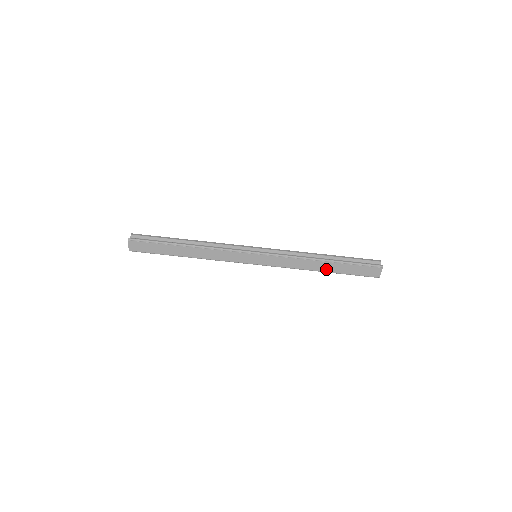
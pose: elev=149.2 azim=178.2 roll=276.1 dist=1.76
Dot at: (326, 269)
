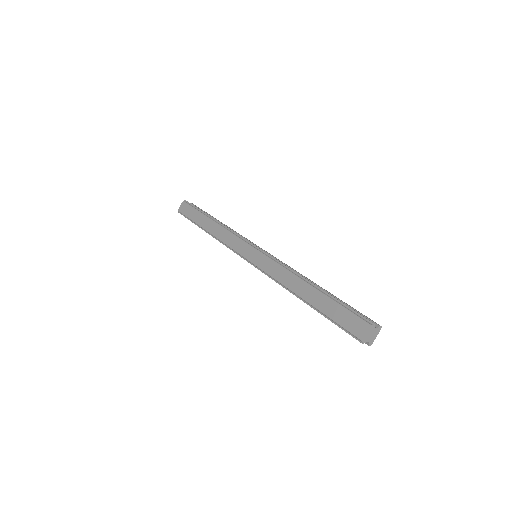
Dot at: (306, 296)
